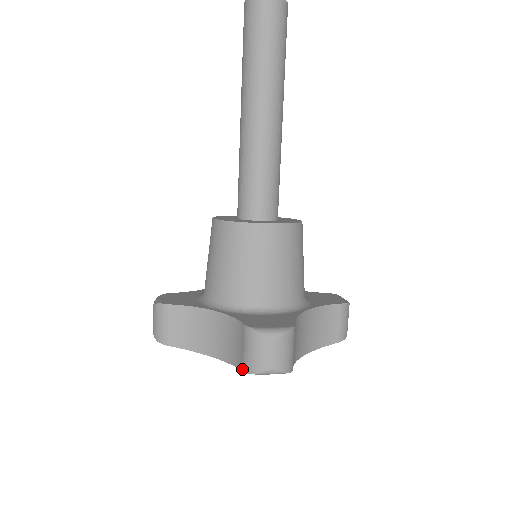
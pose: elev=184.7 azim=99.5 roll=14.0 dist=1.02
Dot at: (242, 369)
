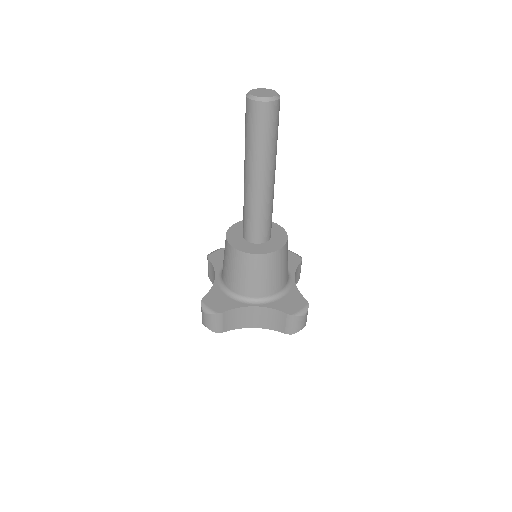
Dot at: occluded
